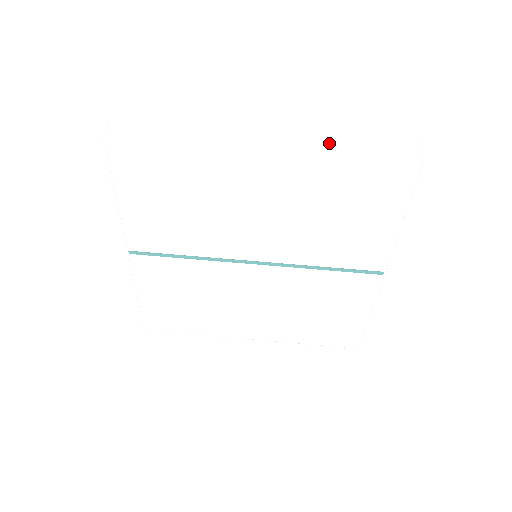
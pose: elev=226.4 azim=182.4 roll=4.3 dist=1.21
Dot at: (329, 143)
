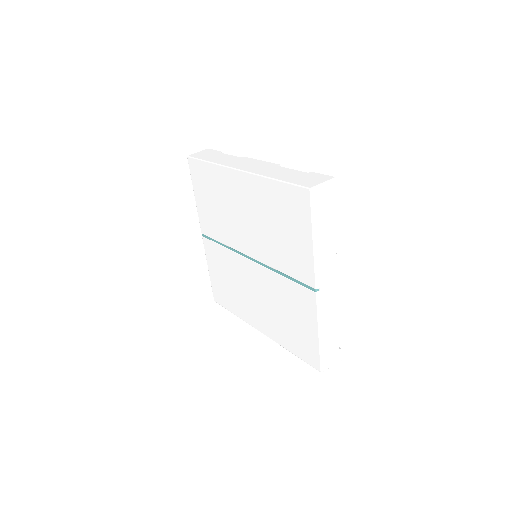
Dot at: (274, 173)
